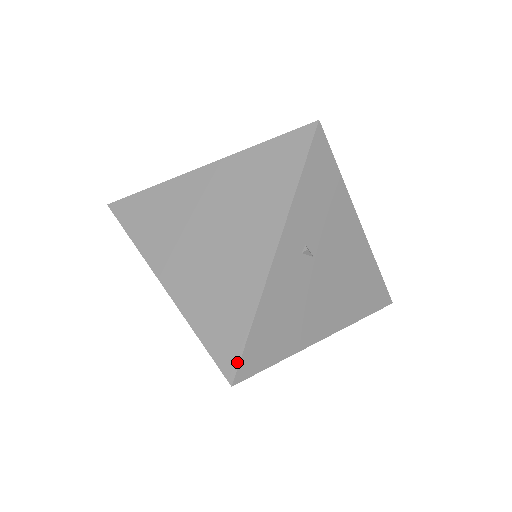
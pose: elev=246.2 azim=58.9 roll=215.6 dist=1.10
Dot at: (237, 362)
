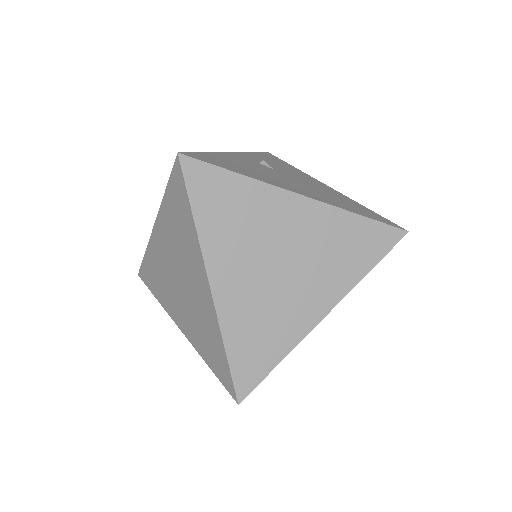
Dot at: occluded
